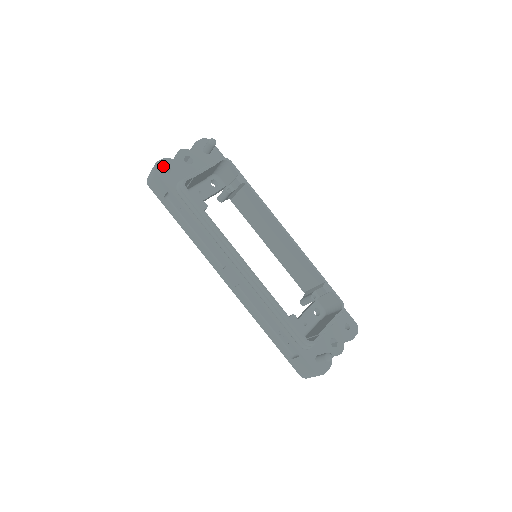
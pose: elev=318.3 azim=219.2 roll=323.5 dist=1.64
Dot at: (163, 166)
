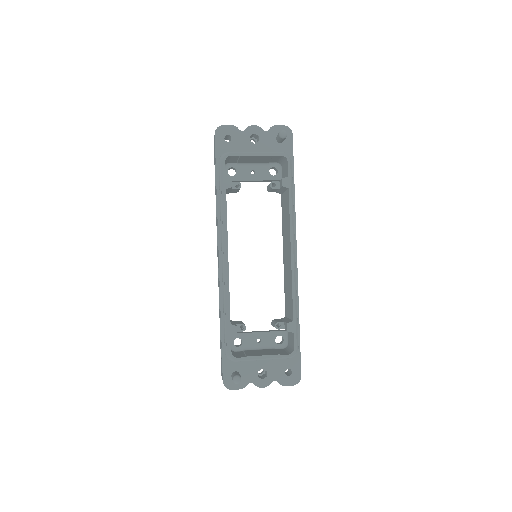
Dot at: (226, 131)
